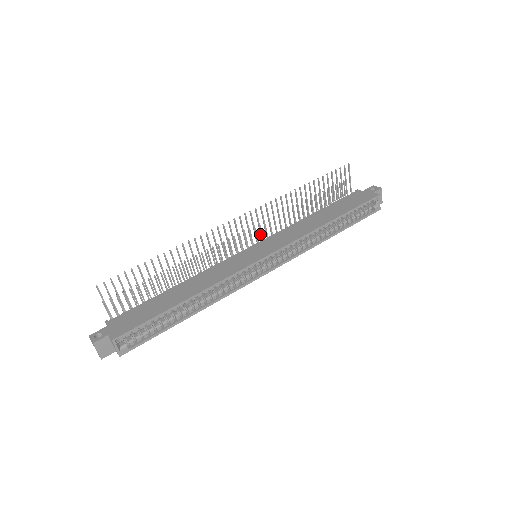
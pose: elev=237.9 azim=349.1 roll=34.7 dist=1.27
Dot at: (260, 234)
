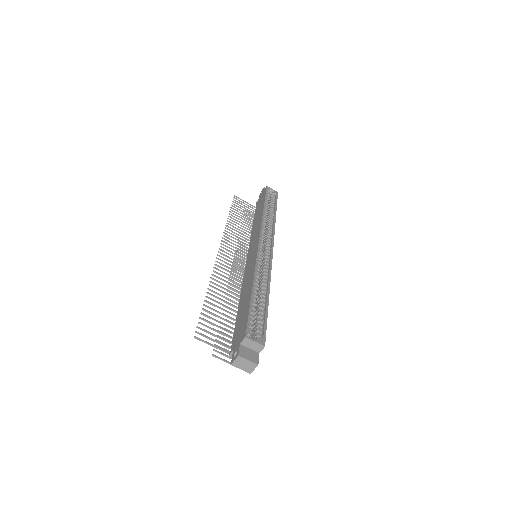
Dot at: occluded
